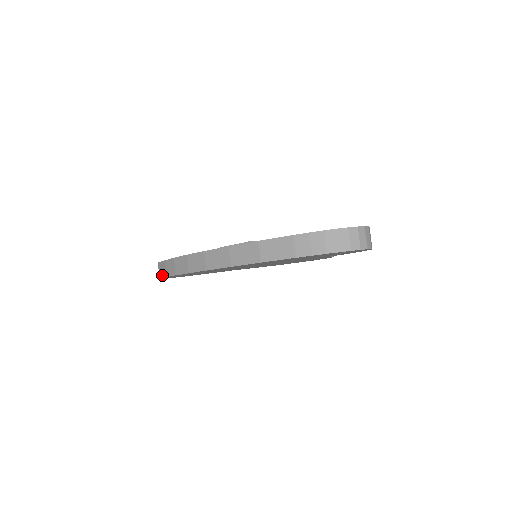
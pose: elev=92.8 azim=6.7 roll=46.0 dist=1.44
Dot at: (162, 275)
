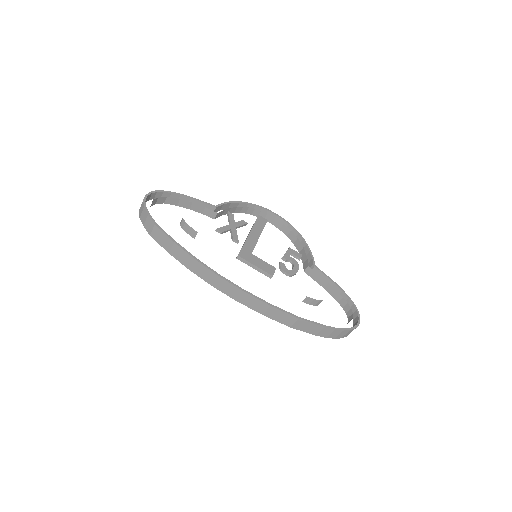
Dot at: (160, 243)
